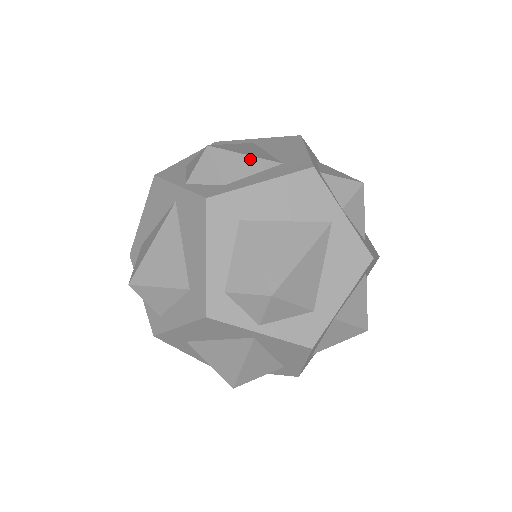
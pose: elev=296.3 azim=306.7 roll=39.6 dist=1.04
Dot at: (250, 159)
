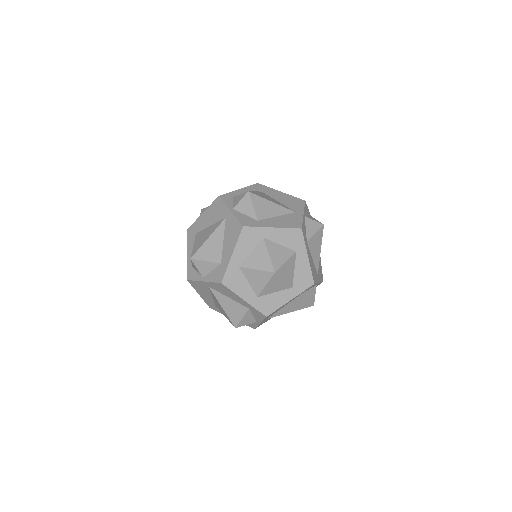
Dot at: occluded
